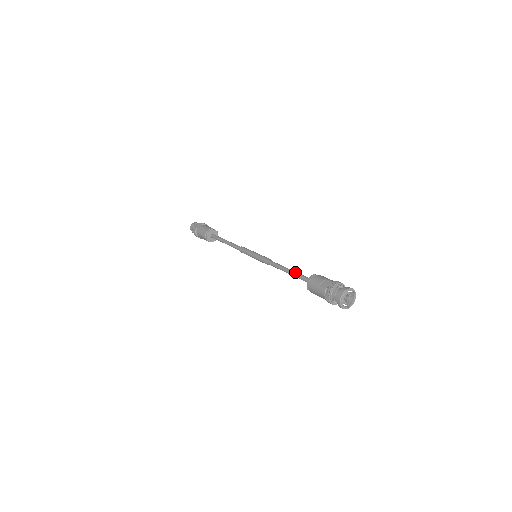
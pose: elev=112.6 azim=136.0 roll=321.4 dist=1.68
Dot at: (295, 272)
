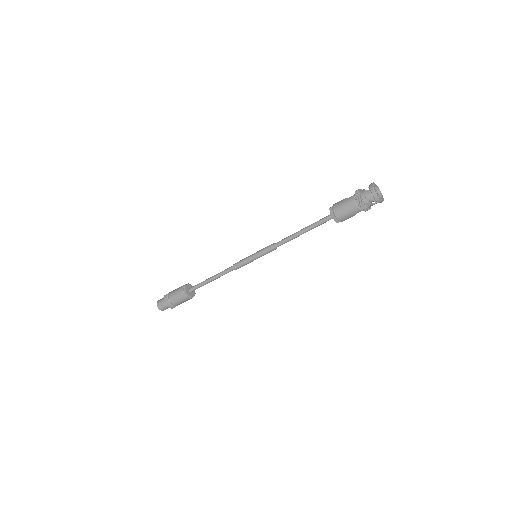
Dot at: occluded
